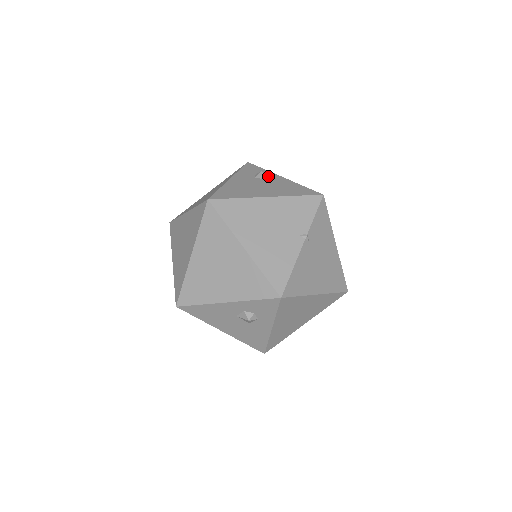
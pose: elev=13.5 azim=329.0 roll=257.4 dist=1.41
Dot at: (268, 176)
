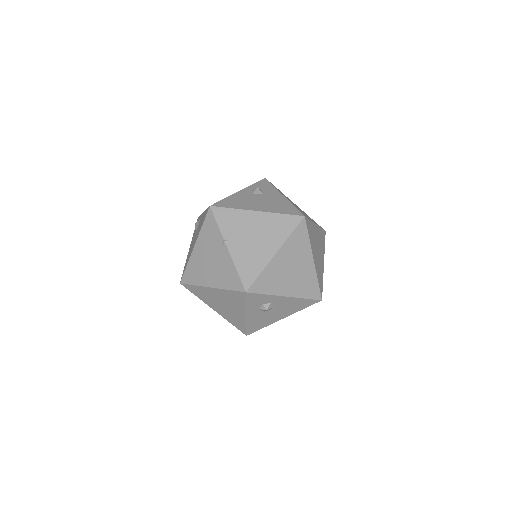
Dot at: (199, 221)
